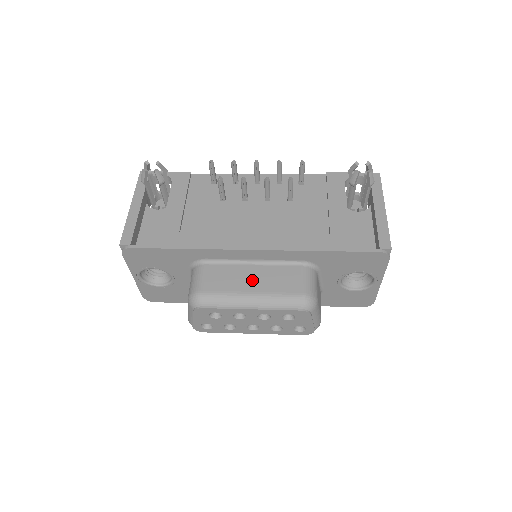
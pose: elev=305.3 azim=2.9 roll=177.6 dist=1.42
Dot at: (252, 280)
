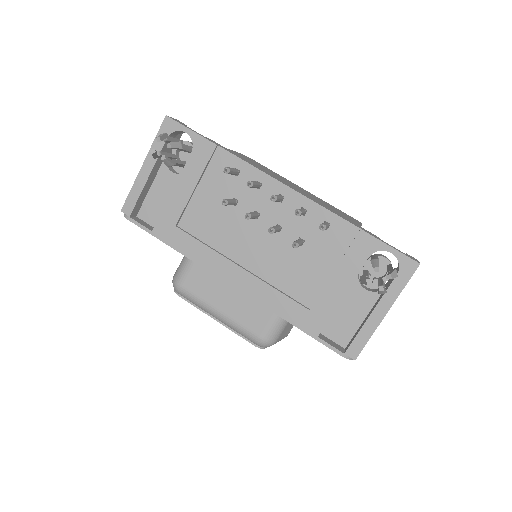
Dot at: (226, 300)
